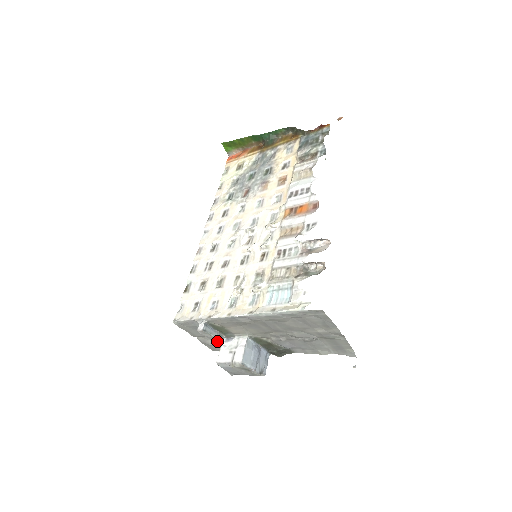
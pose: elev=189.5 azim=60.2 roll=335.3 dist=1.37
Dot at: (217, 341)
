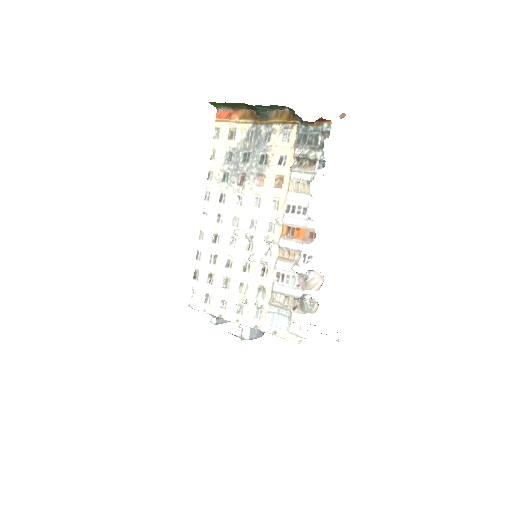
Dot at: (227, 321)
